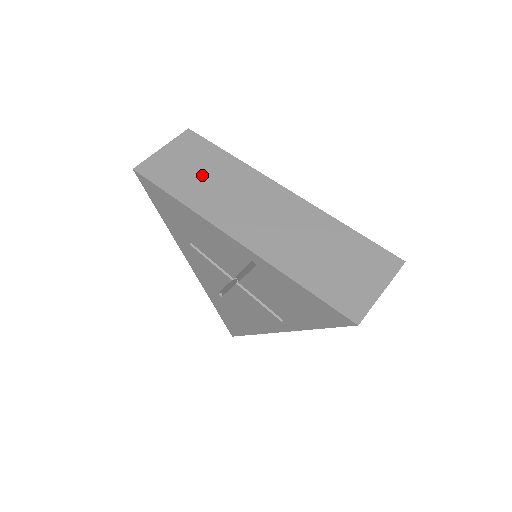
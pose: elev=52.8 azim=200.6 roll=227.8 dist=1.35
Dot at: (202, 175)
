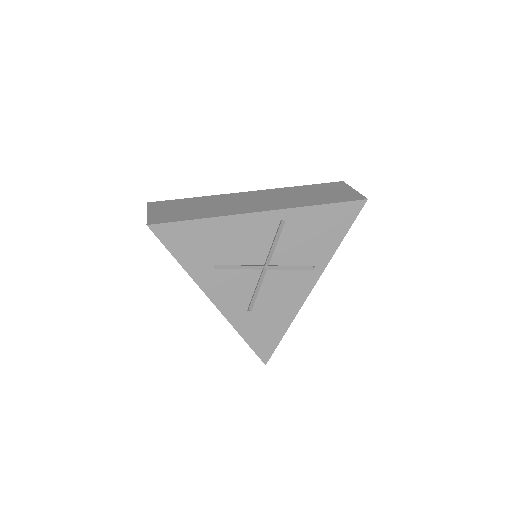
Dot at: (195, 208)
